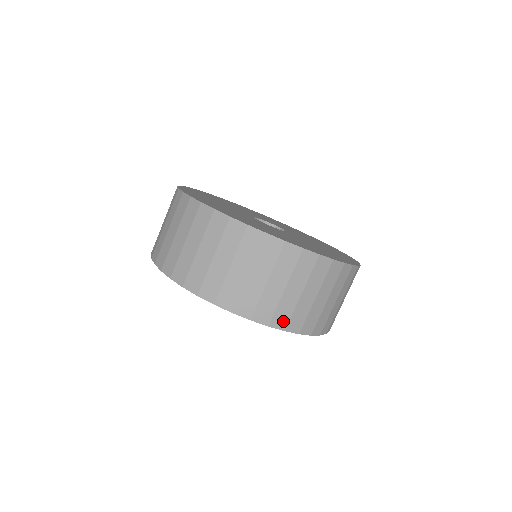
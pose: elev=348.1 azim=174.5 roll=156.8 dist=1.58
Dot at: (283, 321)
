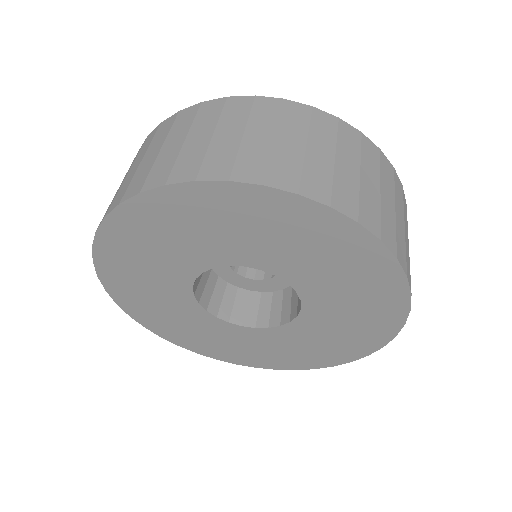
Dot at: (409, 277)
